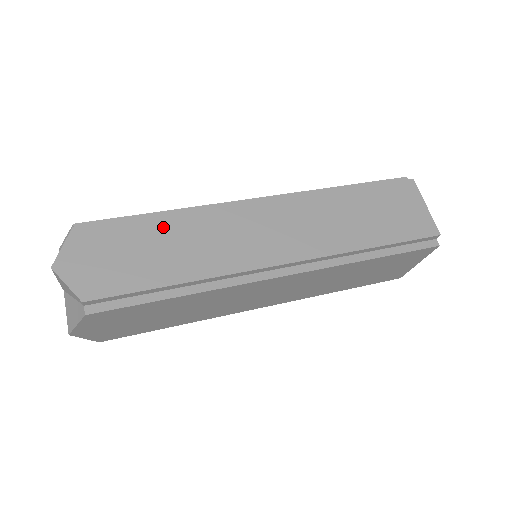
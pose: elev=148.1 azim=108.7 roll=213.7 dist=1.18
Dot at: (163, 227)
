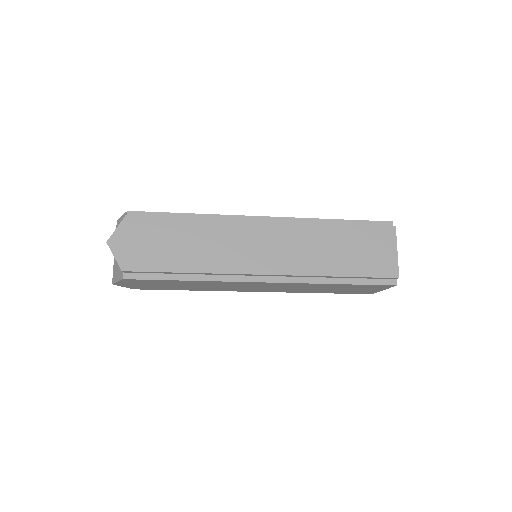
Dot at: (187, 228)
